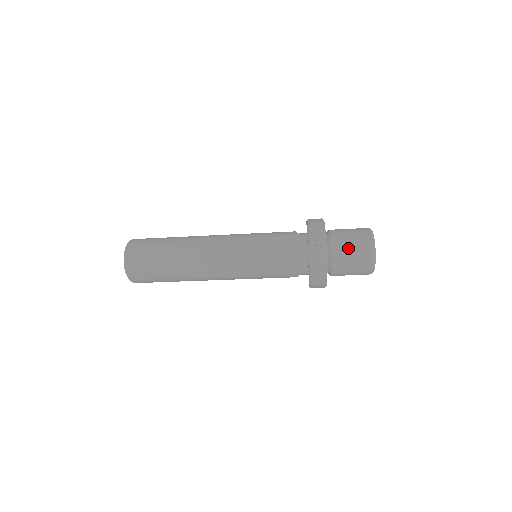
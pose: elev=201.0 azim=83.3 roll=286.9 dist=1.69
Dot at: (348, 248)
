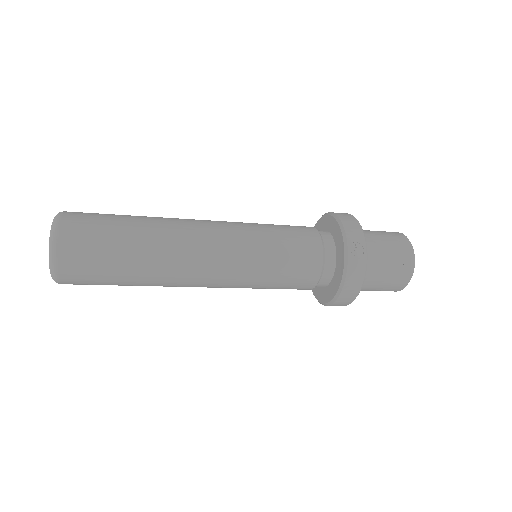
Dot at: (386, 251)
